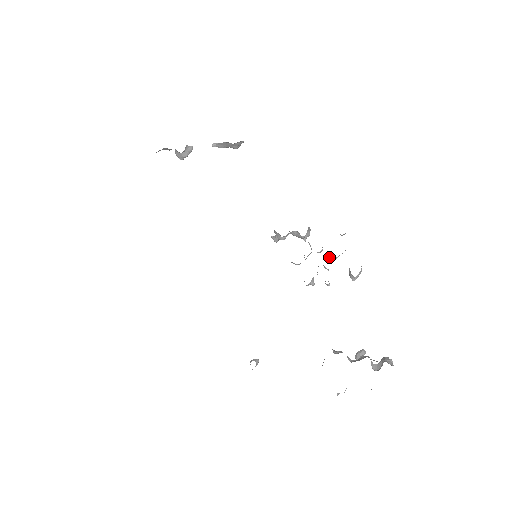
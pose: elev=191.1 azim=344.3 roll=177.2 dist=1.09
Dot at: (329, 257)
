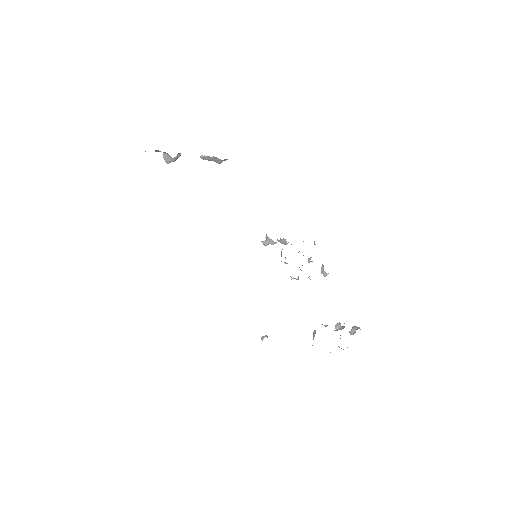
Dot at: (308, 259)
